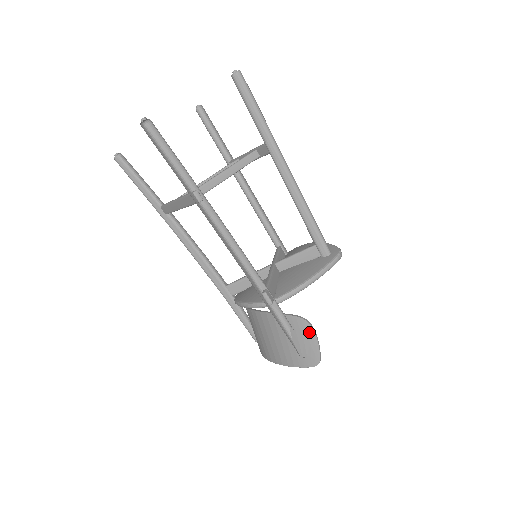
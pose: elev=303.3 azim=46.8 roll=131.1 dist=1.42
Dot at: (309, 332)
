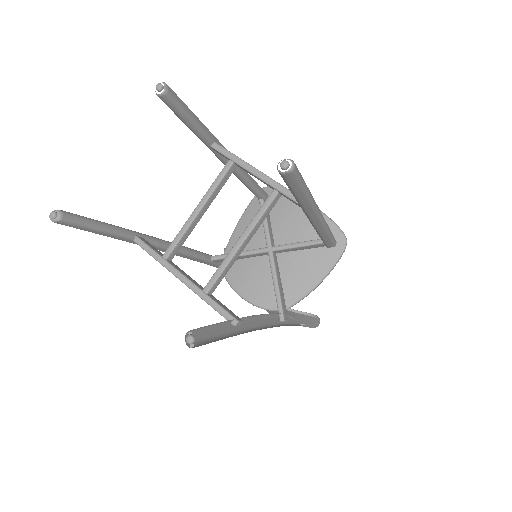
Dot at: (314, 320)
